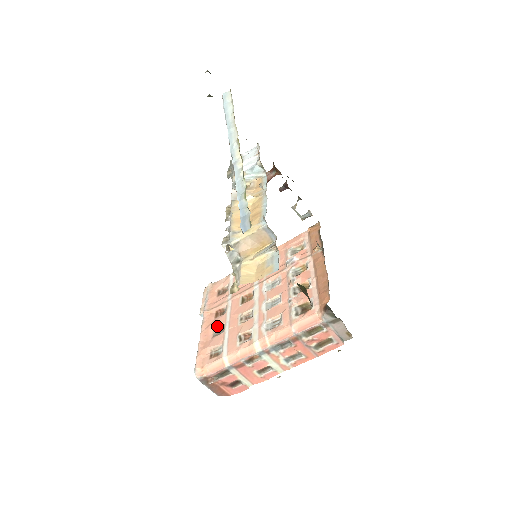
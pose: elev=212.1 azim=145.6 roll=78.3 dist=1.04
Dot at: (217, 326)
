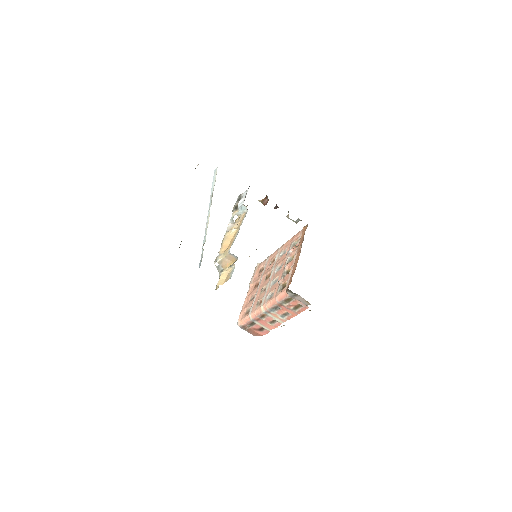
Dot at: (253, 294)
